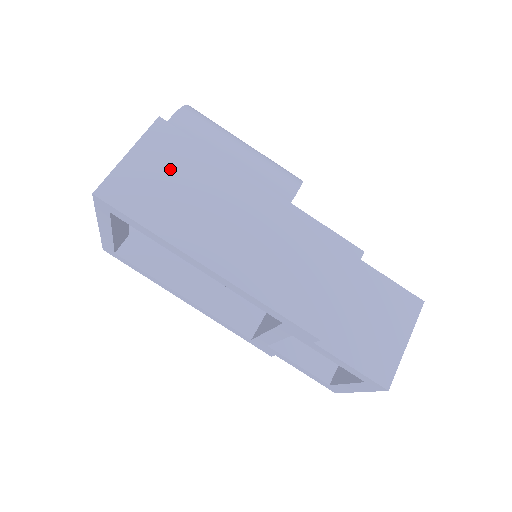
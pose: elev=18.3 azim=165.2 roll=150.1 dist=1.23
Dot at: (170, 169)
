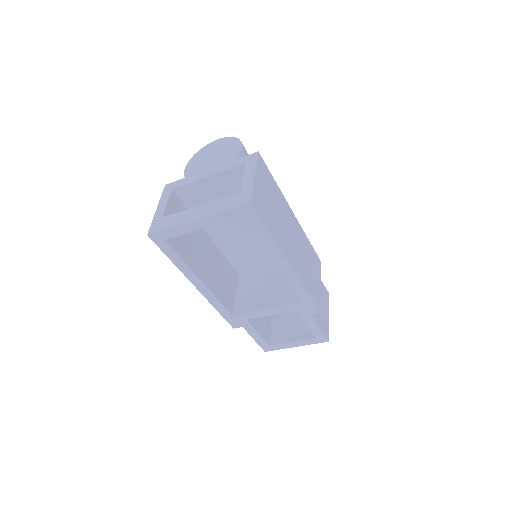
Dot at: (269, 193)
